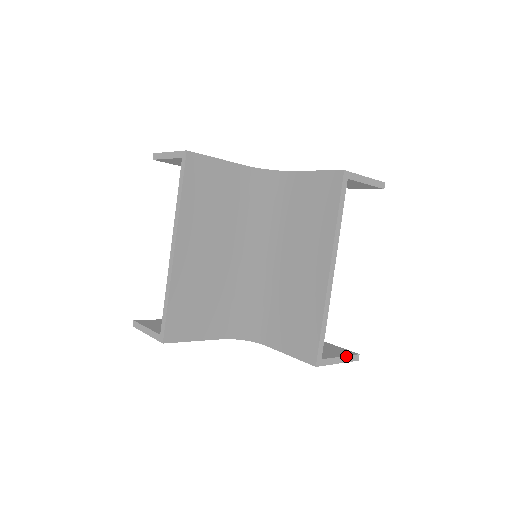
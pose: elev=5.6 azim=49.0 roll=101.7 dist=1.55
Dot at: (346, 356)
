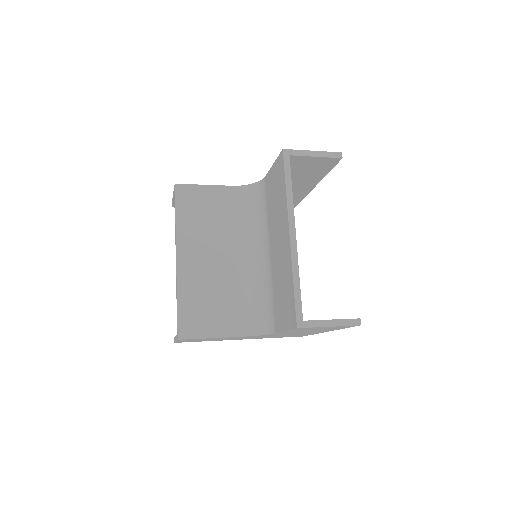
Dot at: (339, 319)
